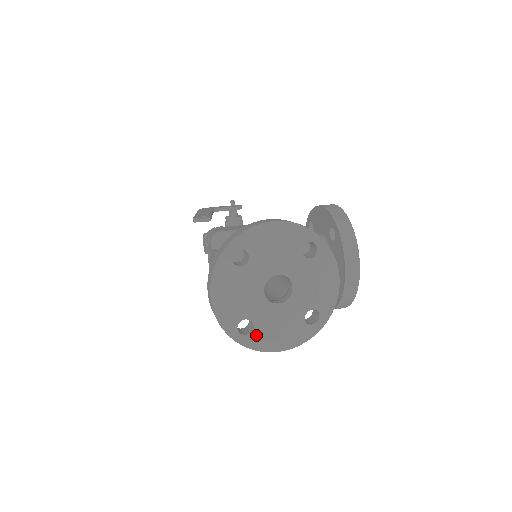
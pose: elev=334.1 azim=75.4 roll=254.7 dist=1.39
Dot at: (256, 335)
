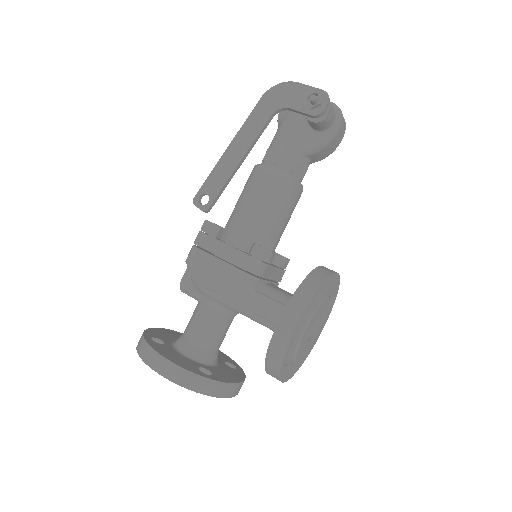
Dot at: occluded
